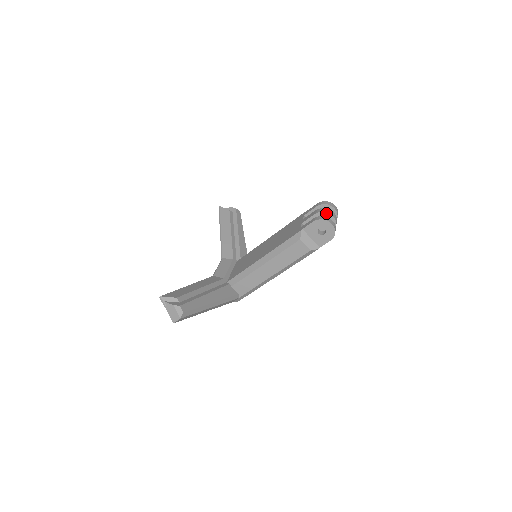
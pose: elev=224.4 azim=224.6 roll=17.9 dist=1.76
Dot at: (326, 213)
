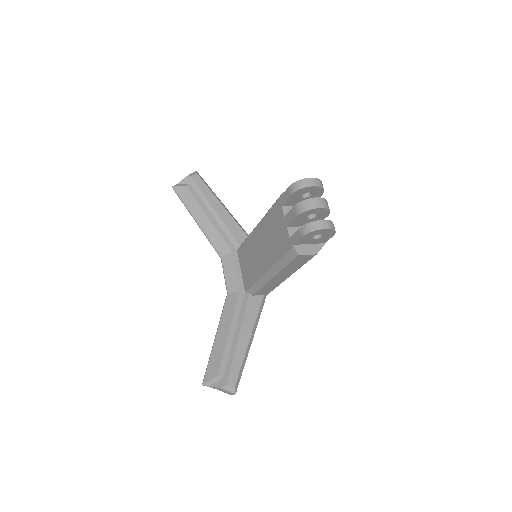
Dot at: (309, 210)
